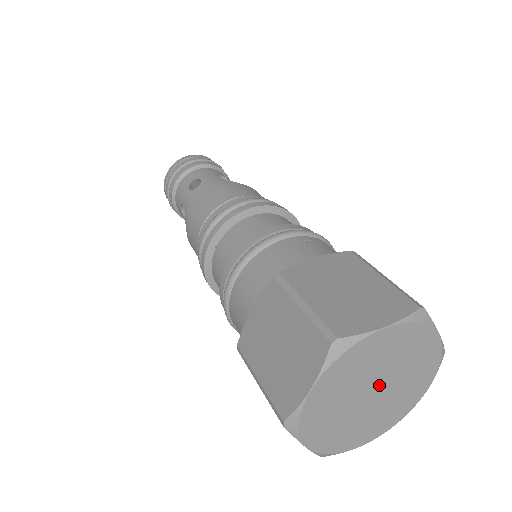
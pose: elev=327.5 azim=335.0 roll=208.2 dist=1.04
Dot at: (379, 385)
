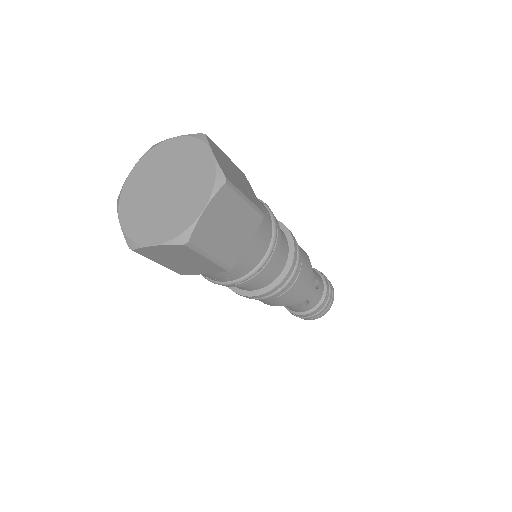
Dot at: (168, 184)
